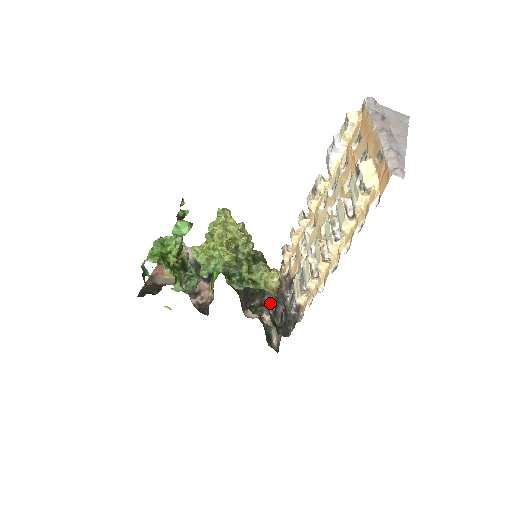
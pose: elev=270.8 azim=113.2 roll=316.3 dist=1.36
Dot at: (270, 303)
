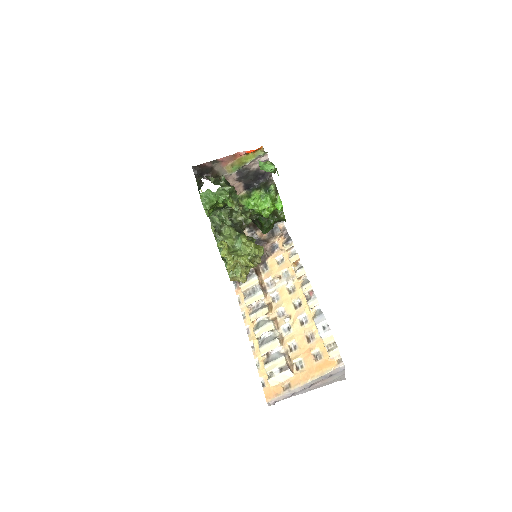
Dot at: occluded
